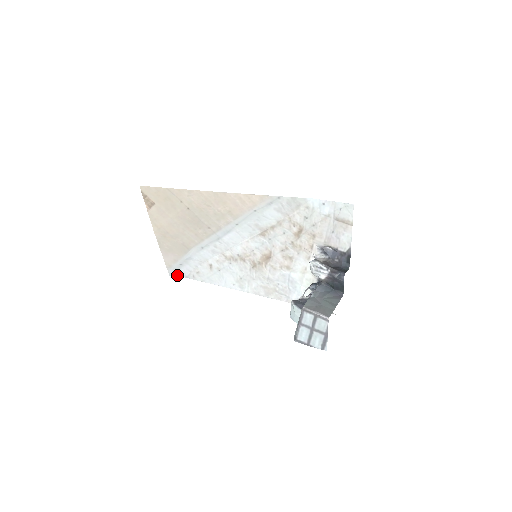
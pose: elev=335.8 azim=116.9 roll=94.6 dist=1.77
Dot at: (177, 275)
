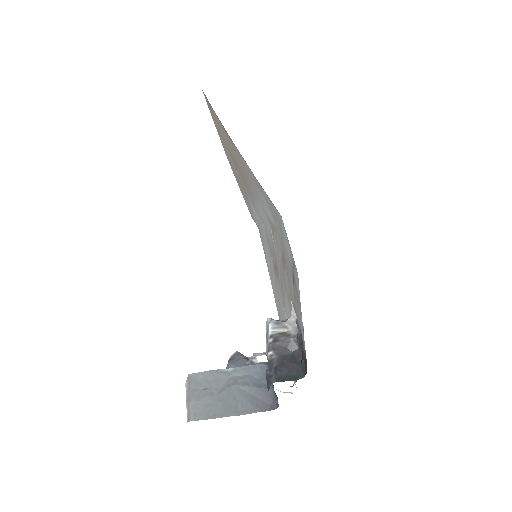
Dot at: (255, 222)
